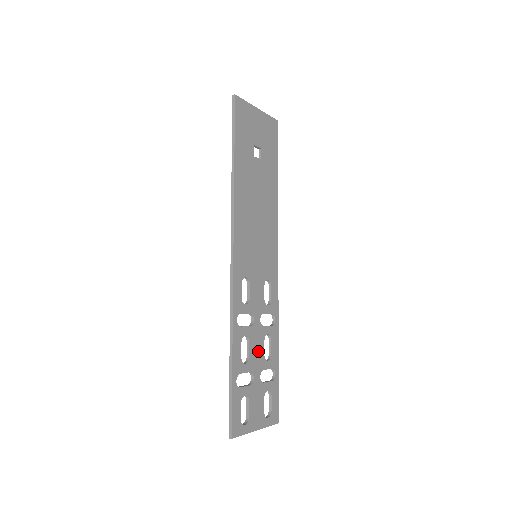
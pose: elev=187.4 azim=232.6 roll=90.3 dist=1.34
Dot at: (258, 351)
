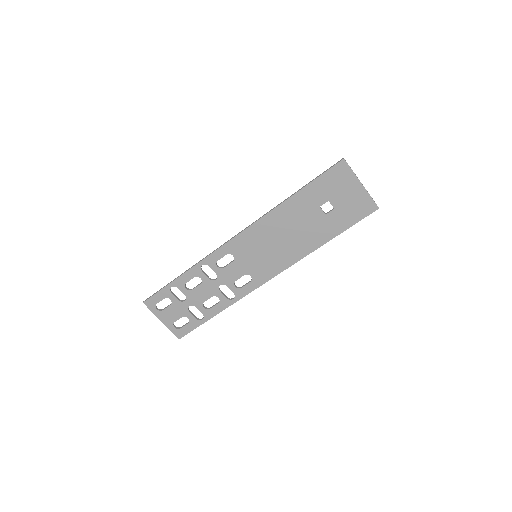
Dot at: (202, 295)
